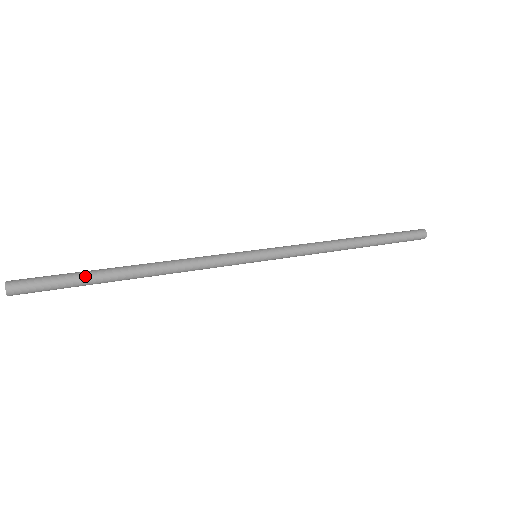
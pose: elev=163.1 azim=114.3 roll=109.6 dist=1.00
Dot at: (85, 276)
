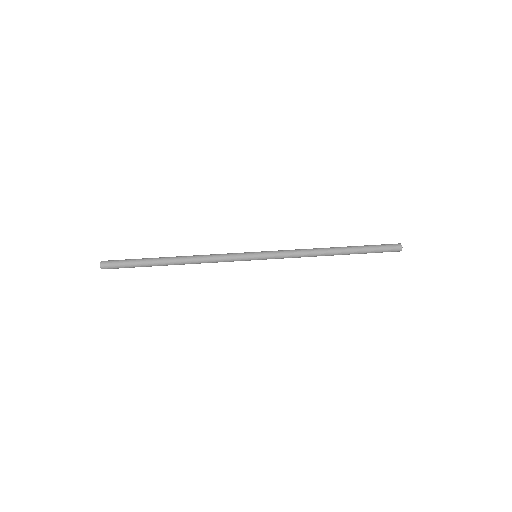
Dot at: (143, 262)
